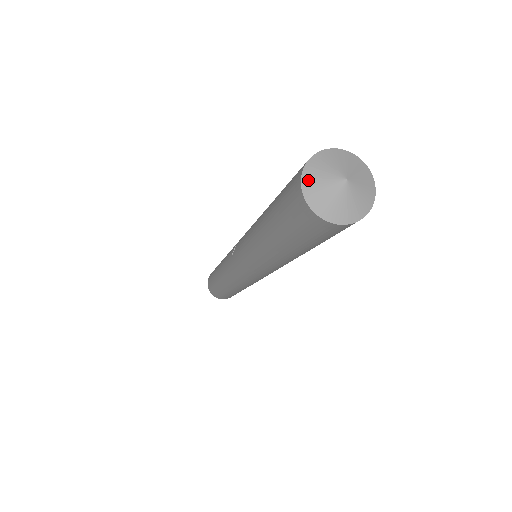
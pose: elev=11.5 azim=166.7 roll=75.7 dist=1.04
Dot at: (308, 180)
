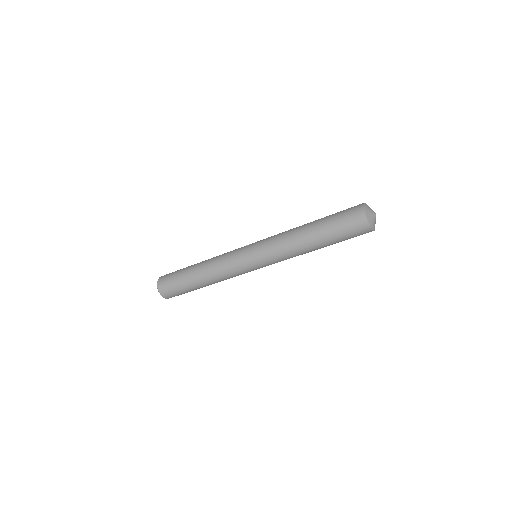
Dot at: (366, 206)
